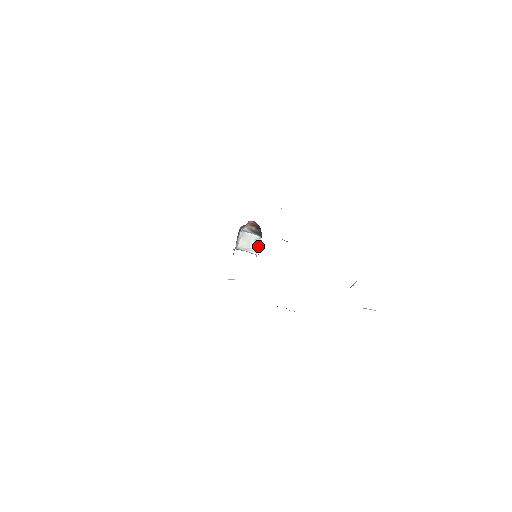
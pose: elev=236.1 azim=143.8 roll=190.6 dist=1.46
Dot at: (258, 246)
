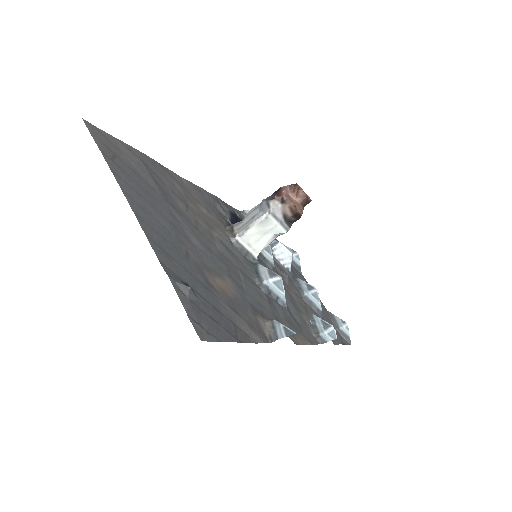
Dot at: (273, 240)
